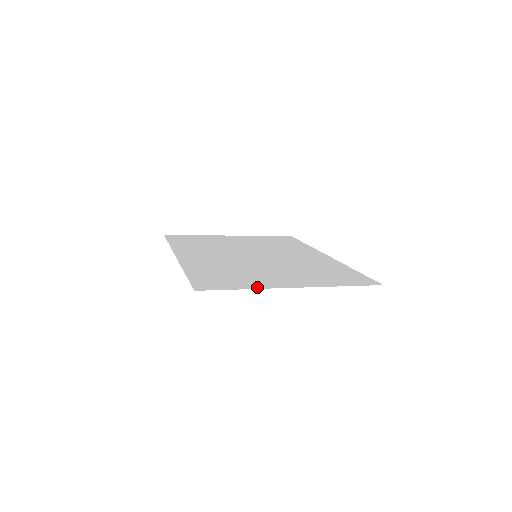
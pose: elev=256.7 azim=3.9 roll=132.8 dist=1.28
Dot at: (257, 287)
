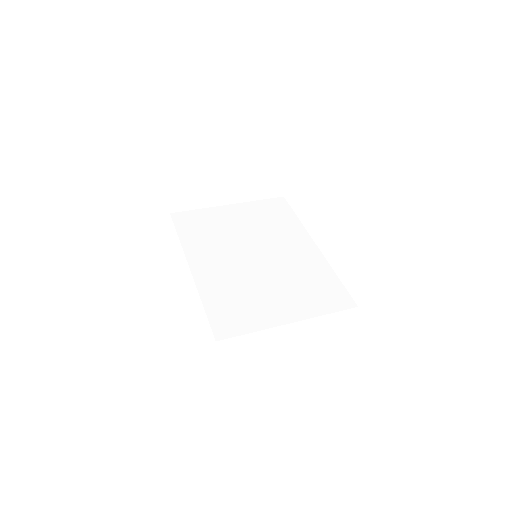
Dot at: (262, 327)
